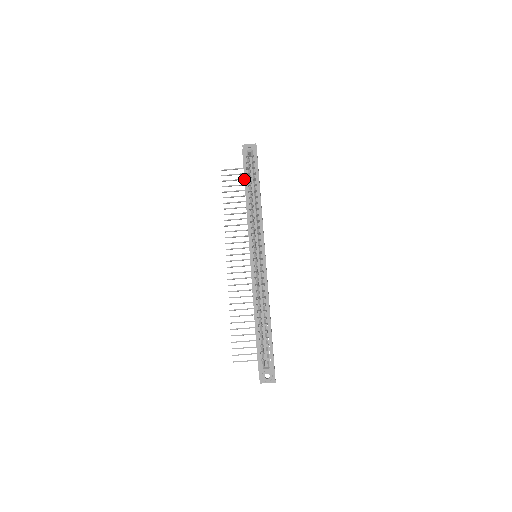
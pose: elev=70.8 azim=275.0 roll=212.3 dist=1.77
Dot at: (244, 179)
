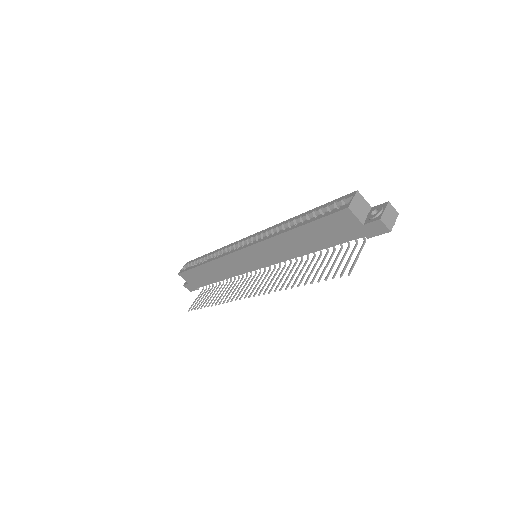
Dot at: (193, 268)
